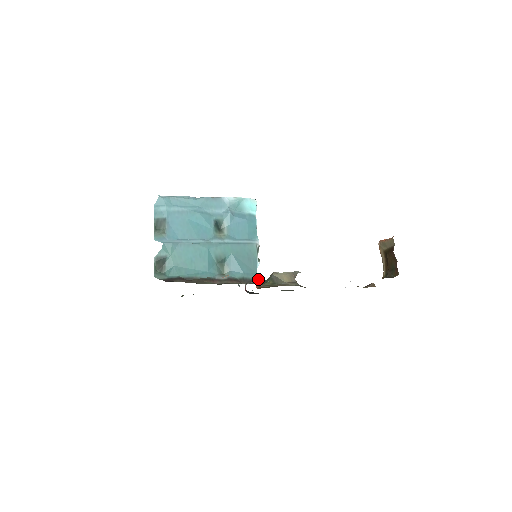
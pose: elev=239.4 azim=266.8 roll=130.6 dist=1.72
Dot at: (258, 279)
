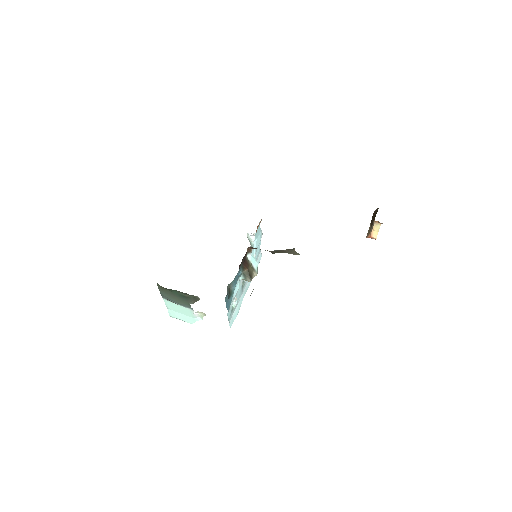
Dot at: occluded
